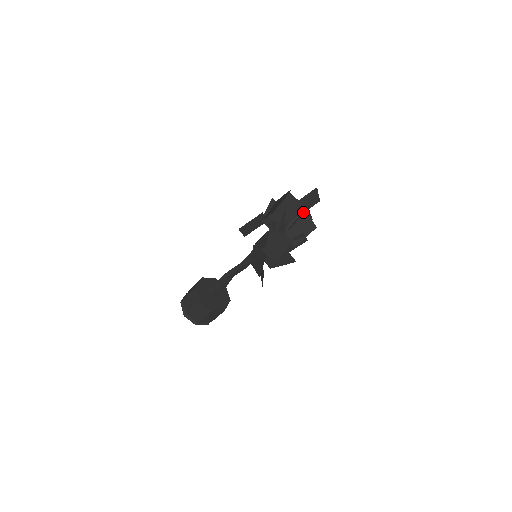
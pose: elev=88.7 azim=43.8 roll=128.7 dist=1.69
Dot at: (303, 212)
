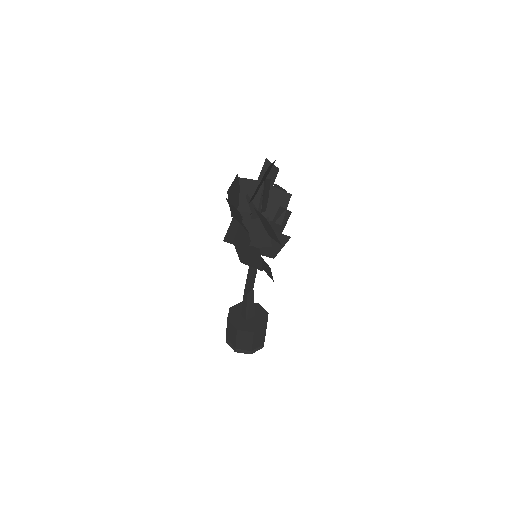
Dot at: (266, 188)
